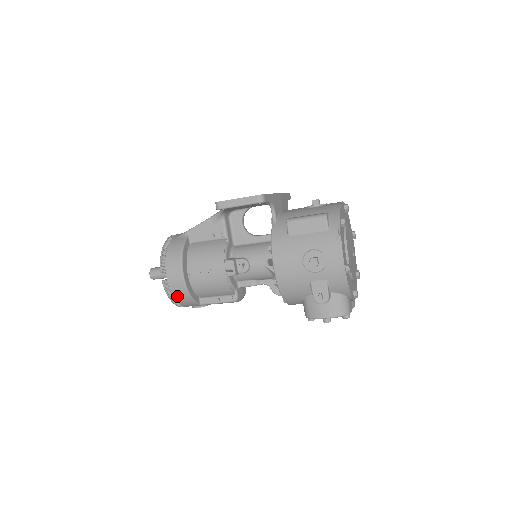
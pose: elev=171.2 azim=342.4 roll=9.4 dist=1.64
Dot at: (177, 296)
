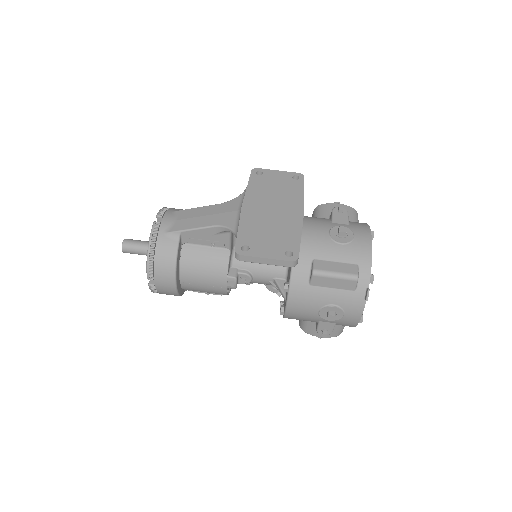
Dot at: occluded
